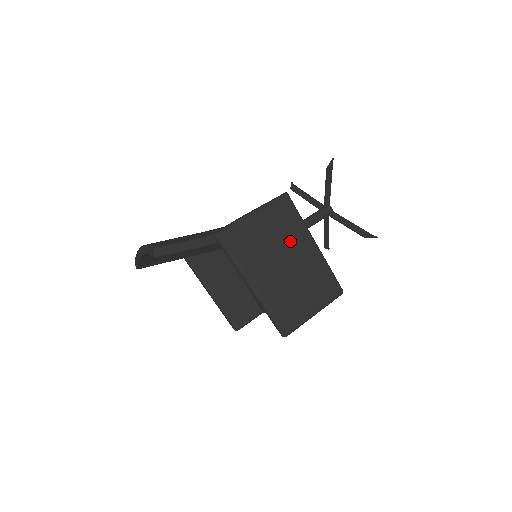
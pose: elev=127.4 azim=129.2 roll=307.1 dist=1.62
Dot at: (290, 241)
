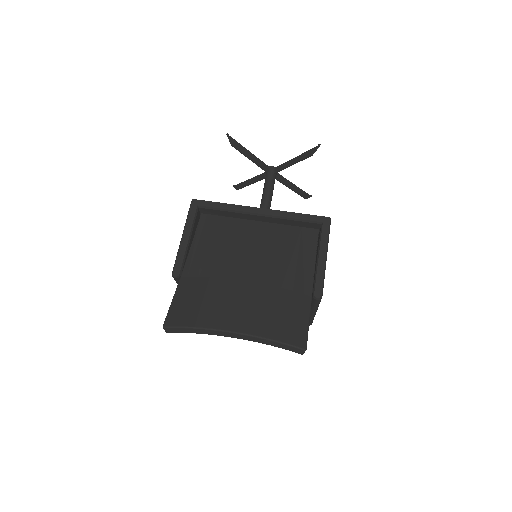
Dot at: occluded
